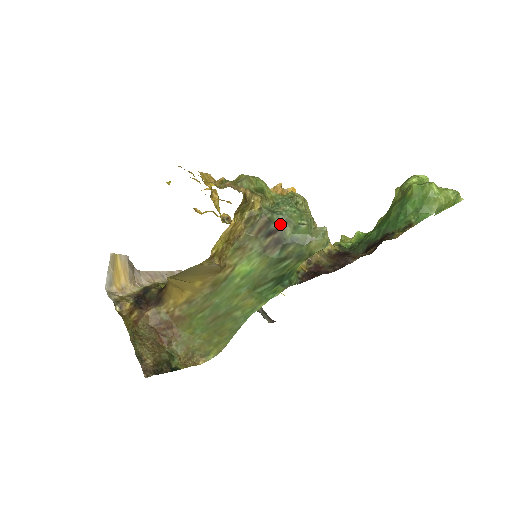
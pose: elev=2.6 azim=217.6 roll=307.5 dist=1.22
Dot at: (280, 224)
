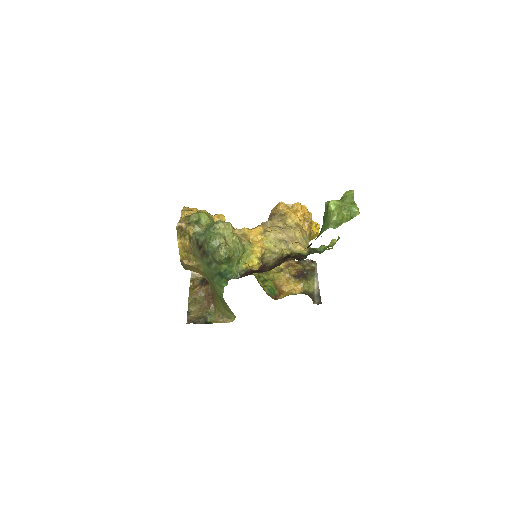
Dot at: (203, 242)
